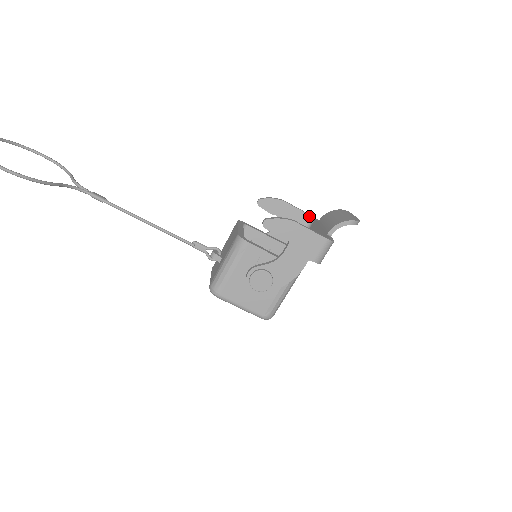
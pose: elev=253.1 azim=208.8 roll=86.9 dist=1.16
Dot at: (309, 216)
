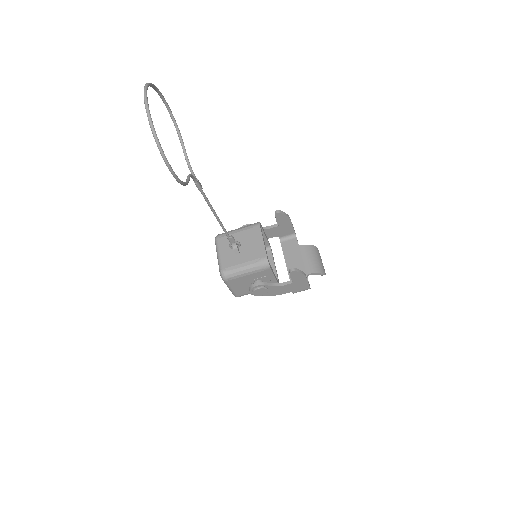
Dot at: (294, 233)
